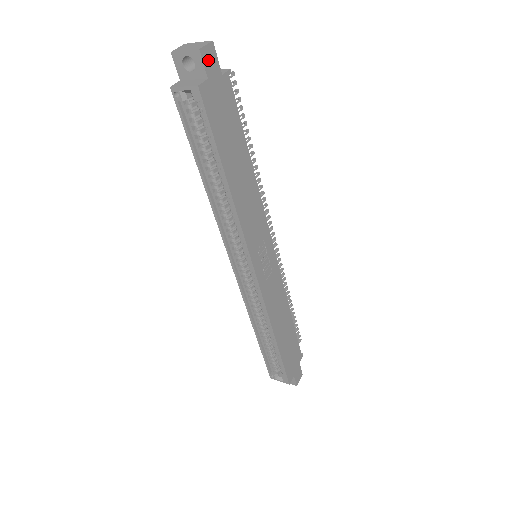
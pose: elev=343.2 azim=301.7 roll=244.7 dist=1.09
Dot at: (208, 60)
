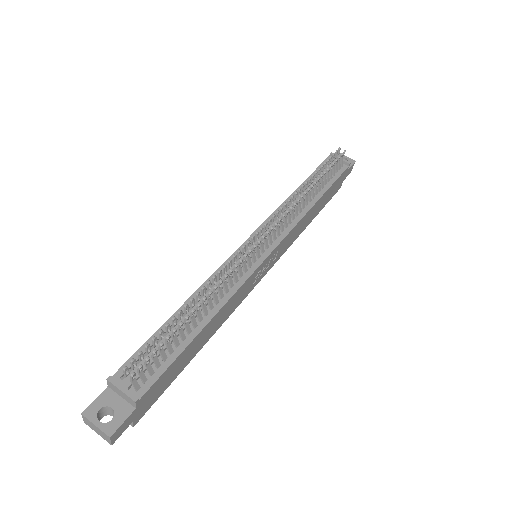
Dot at: (121, 431)
